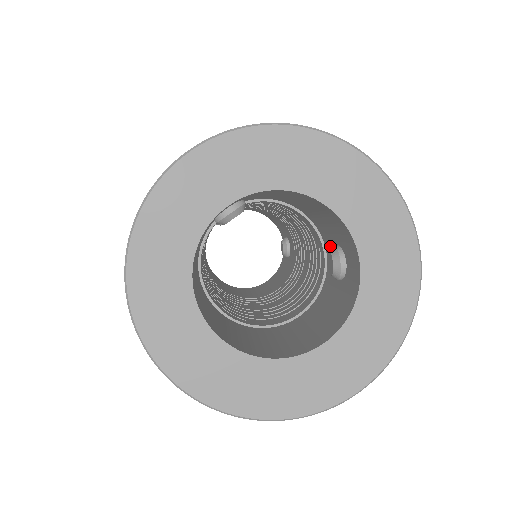
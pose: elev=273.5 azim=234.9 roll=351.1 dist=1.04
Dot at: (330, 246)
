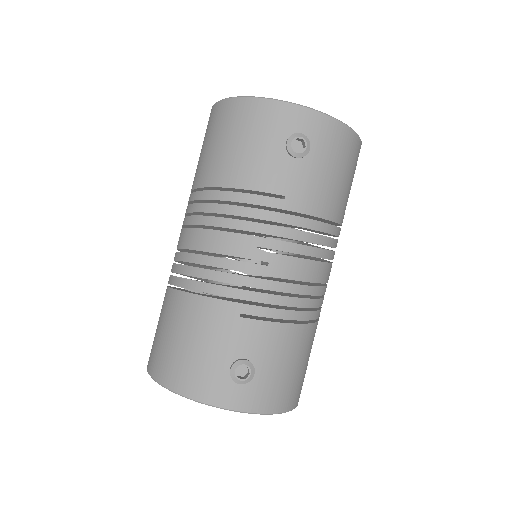
Dot at: occluded
